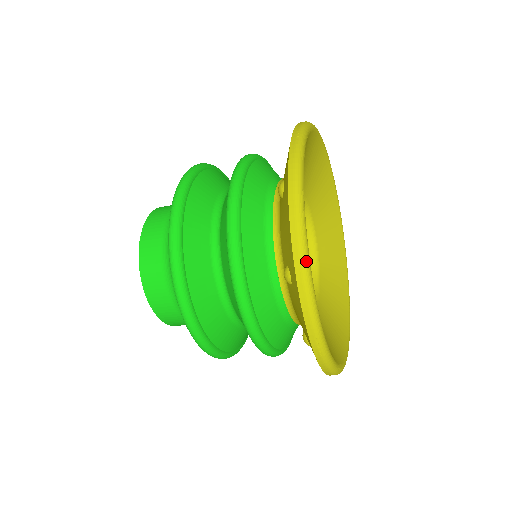
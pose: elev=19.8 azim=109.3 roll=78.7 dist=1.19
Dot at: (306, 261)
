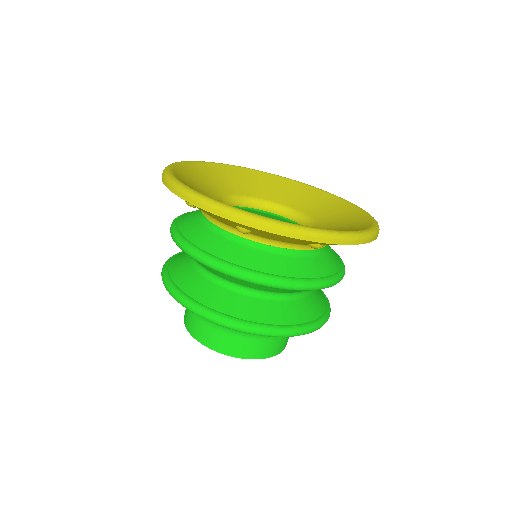
Dot at: (224, 207)
